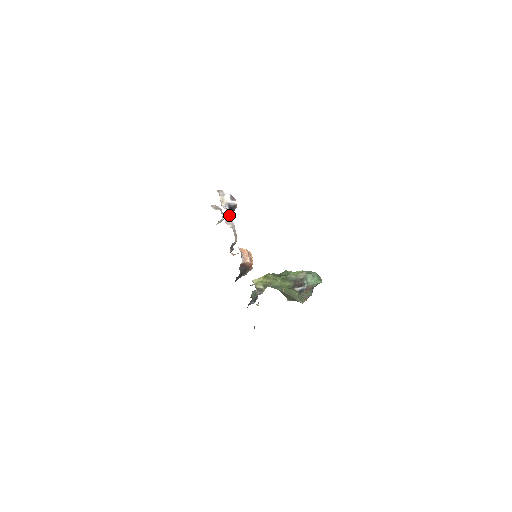
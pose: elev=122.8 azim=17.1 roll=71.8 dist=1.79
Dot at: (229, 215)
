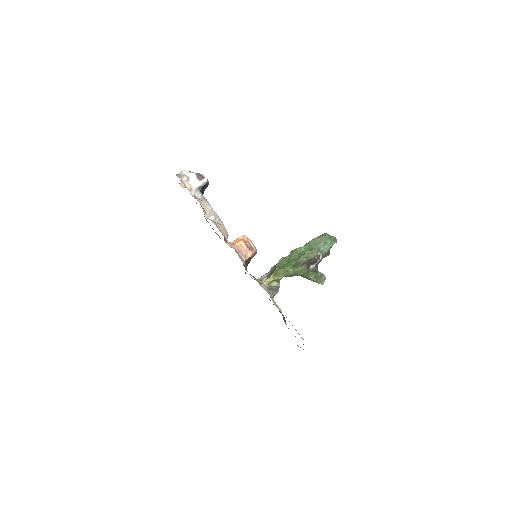
Dot at: (206, 205)
